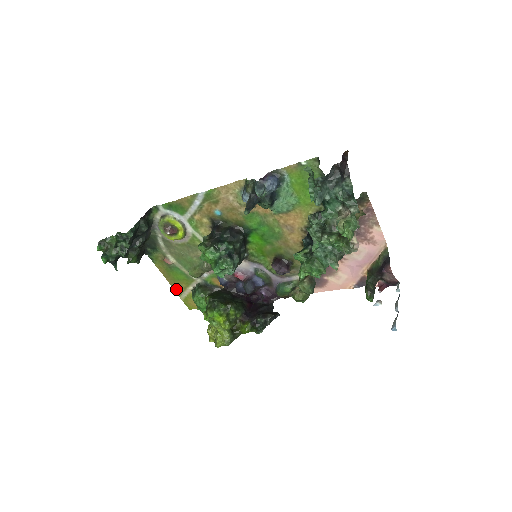
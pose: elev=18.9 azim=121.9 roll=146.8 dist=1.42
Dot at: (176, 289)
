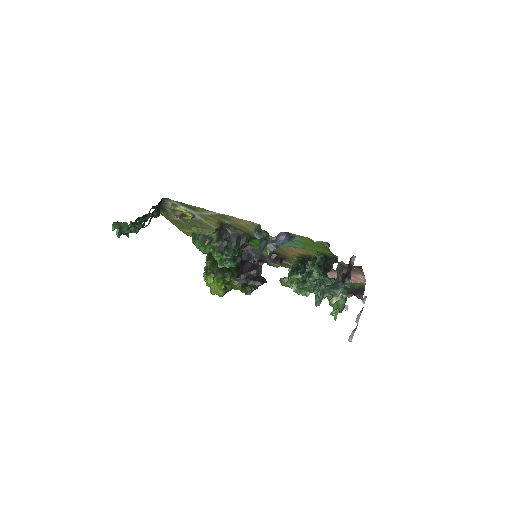
Dot at: (177, 226)
